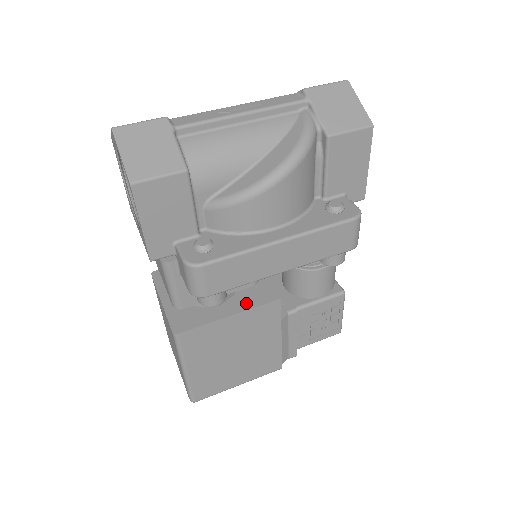
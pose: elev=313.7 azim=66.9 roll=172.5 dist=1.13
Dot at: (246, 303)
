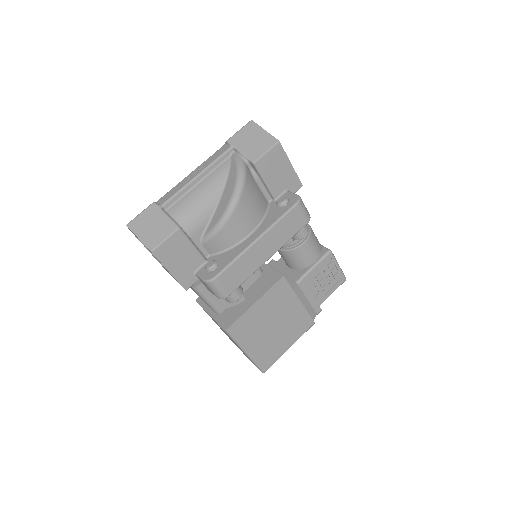
Dot at: (262, 289)
